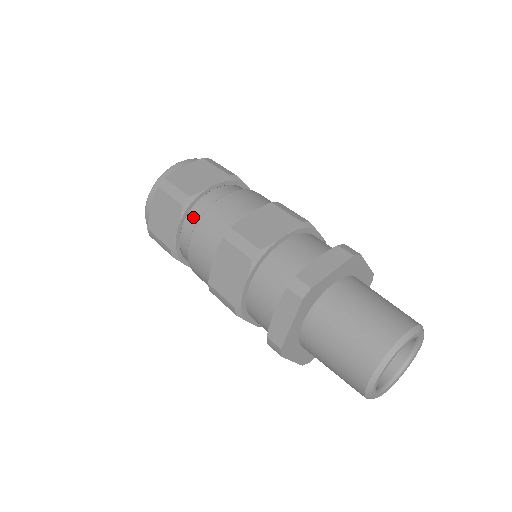
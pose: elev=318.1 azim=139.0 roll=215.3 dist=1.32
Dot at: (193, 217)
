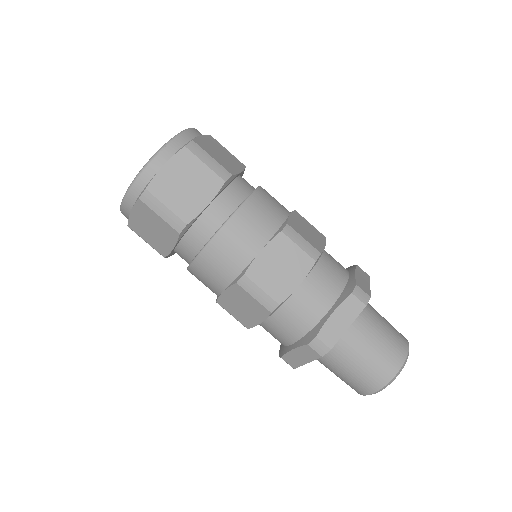
Dot at: occluded
